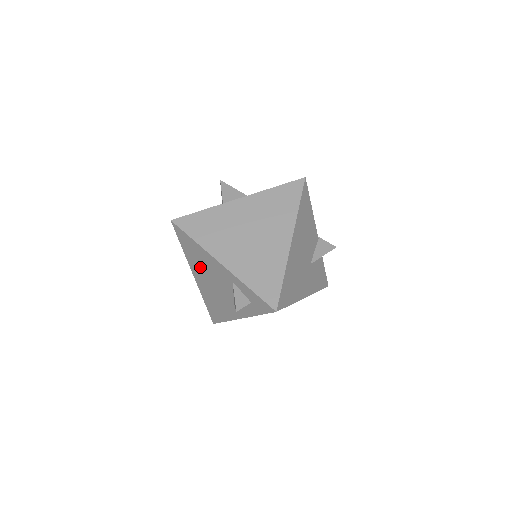
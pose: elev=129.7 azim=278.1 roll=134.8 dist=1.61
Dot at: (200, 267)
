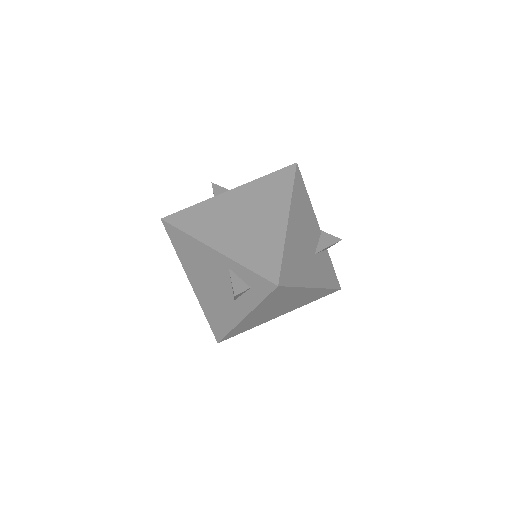
Dot at: (195, 267)
